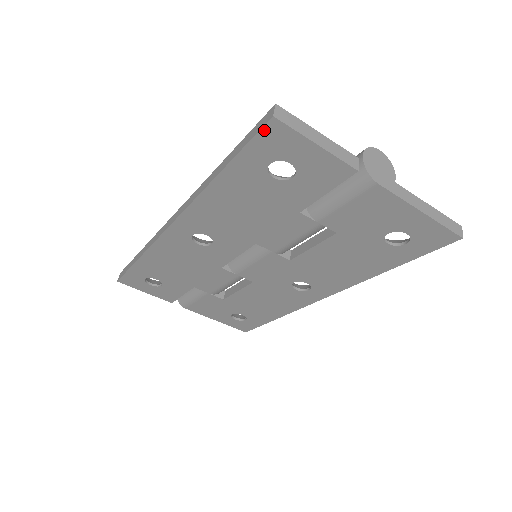
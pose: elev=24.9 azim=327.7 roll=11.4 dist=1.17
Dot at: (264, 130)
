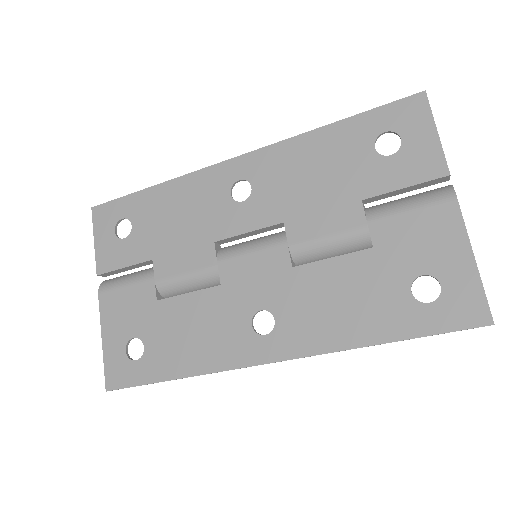
Dot at: (408, 99)
